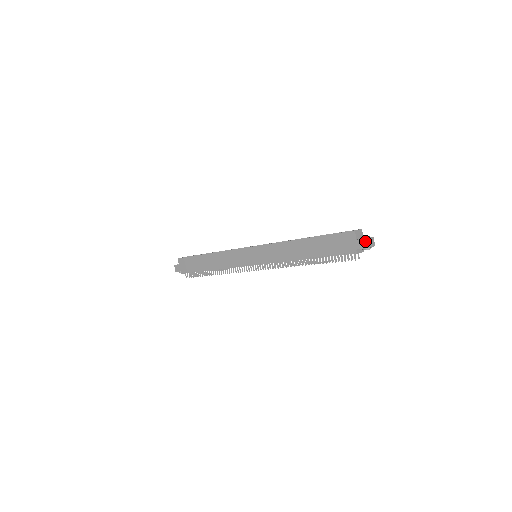
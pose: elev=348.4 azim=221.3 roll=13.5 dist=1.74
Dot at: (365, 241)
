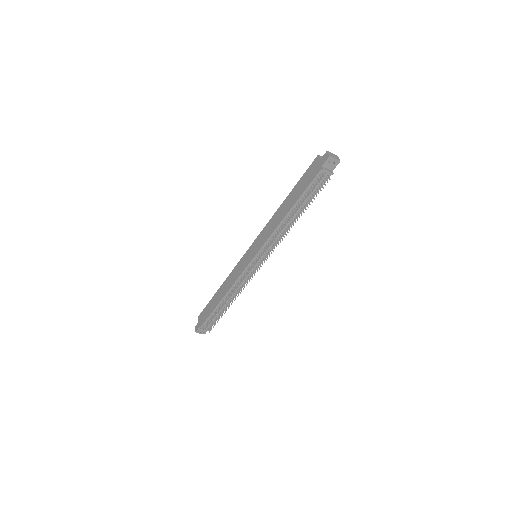
Dot at: (326, 154)
